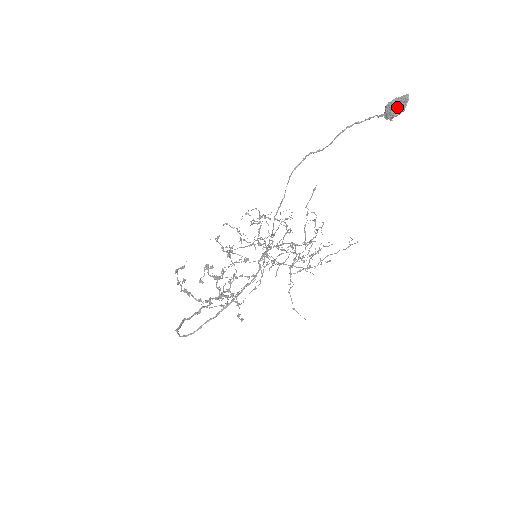
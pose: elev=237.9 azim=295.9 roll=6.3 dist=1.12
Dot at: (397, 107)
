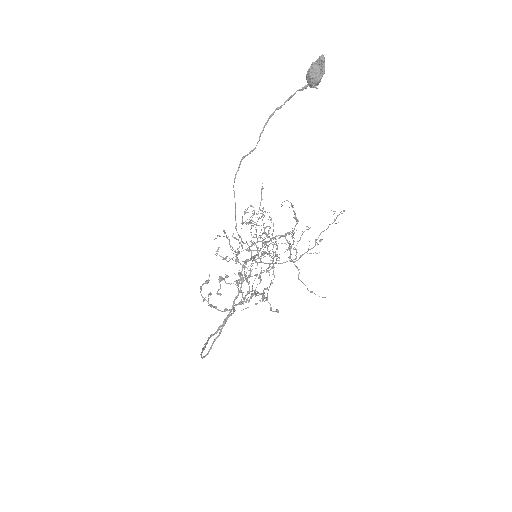
Dot at: (316, 73)
